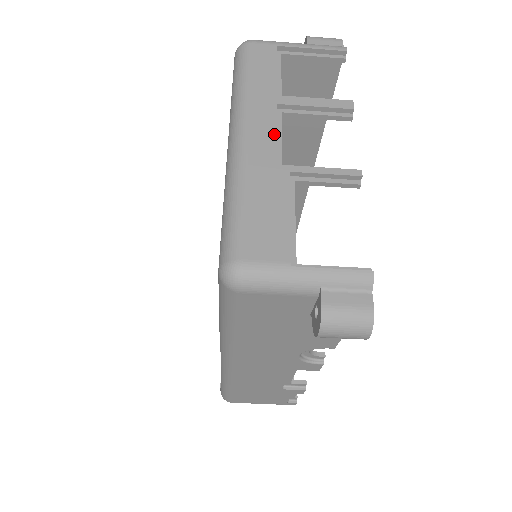
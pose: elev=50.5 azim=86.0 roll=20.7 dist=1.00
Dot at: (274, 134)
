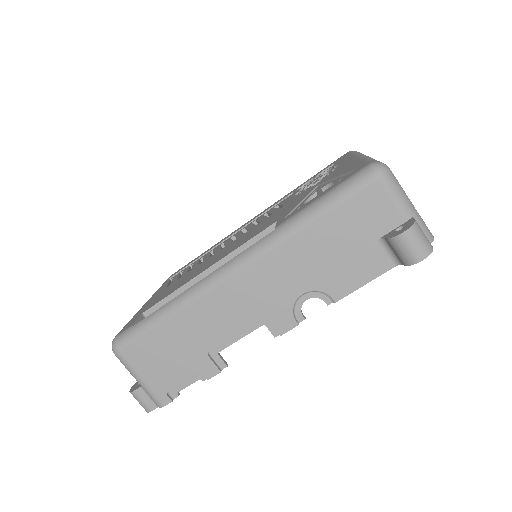
Dot at: occluded
